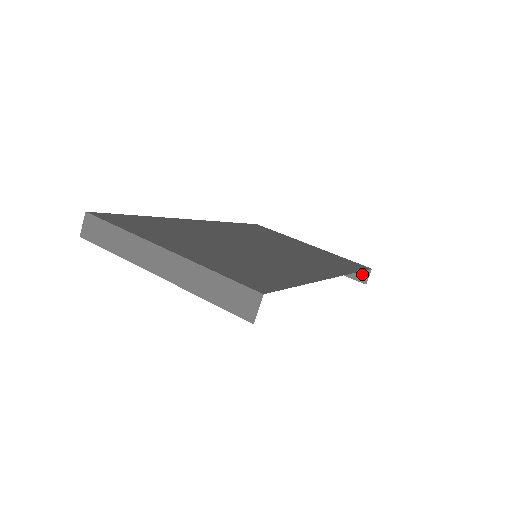
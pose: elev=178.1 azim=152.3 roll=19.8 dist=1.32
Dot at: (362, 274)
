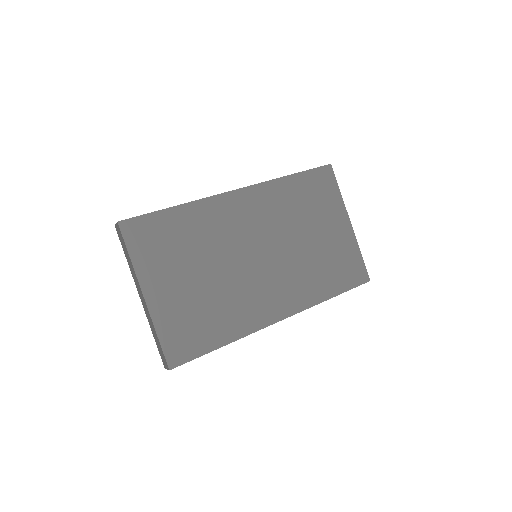
Dot at: occluded
